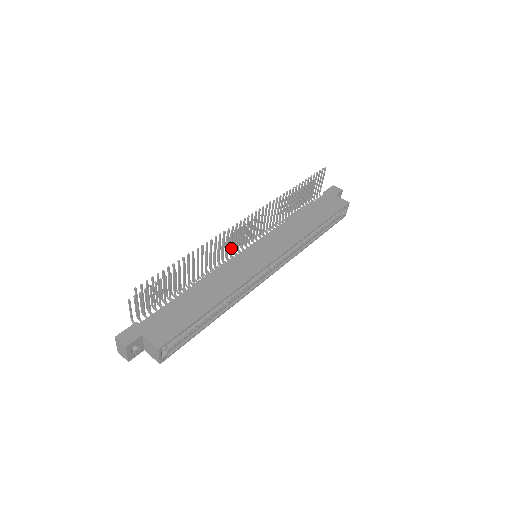
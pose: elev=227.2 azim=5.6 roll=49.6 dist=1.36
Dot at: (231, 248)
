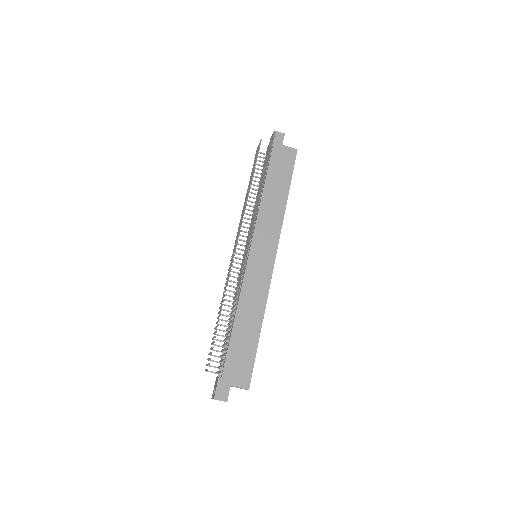
Dot at: occluded
